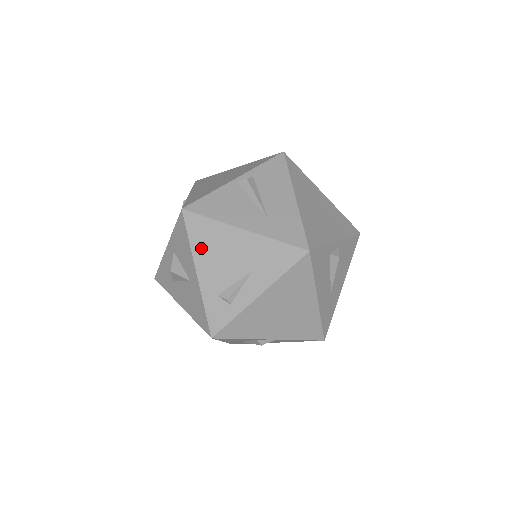
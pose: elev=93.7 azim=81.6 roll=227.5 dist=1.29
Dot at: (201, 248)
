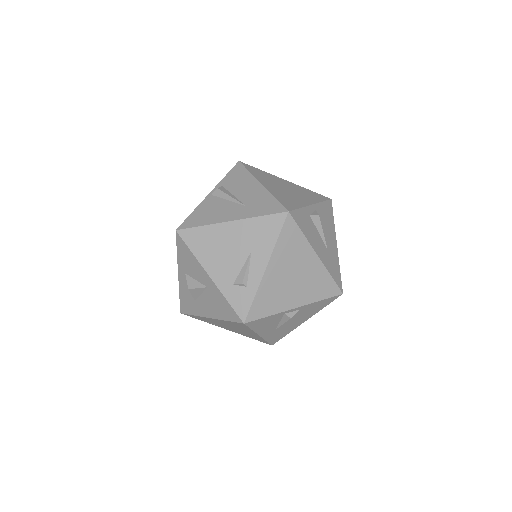
Dot at: (204, 253)
